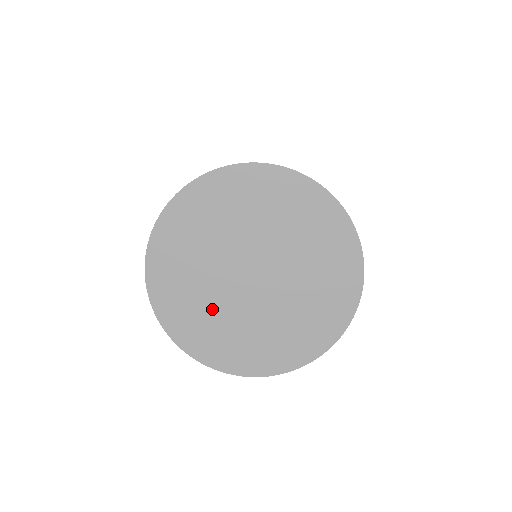
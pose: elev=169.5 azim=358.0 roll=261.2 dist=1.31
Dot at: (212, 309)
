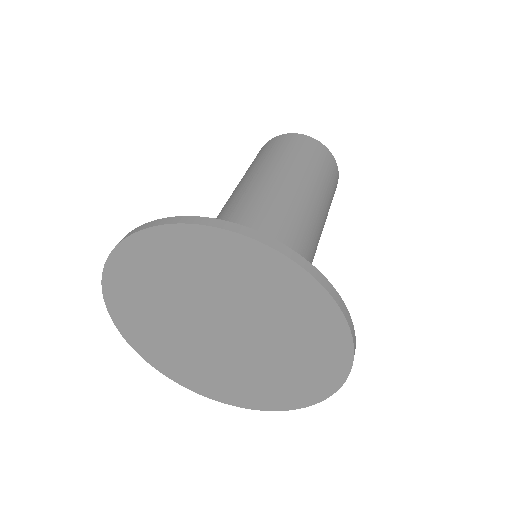
Dot at: (160, 306)
